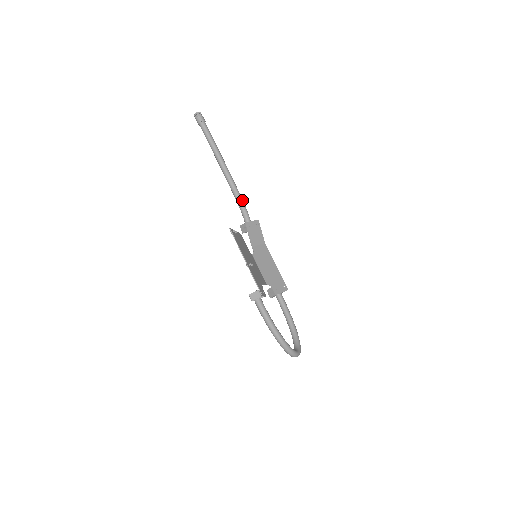
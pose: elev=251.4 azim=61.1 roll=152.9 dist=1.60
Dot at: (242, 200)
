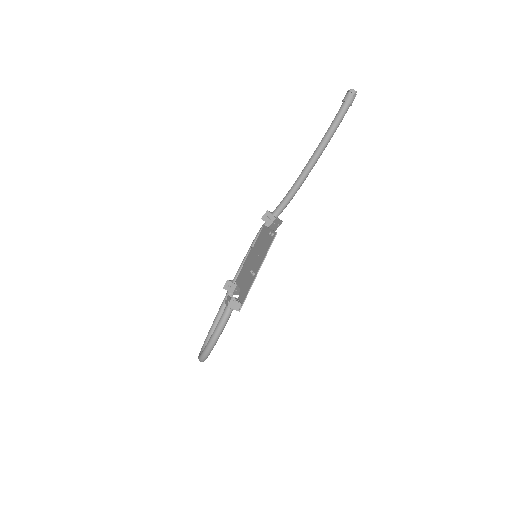
Dot at: occluded
